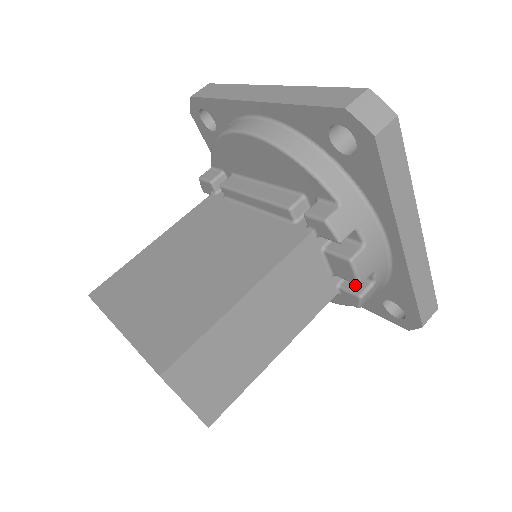
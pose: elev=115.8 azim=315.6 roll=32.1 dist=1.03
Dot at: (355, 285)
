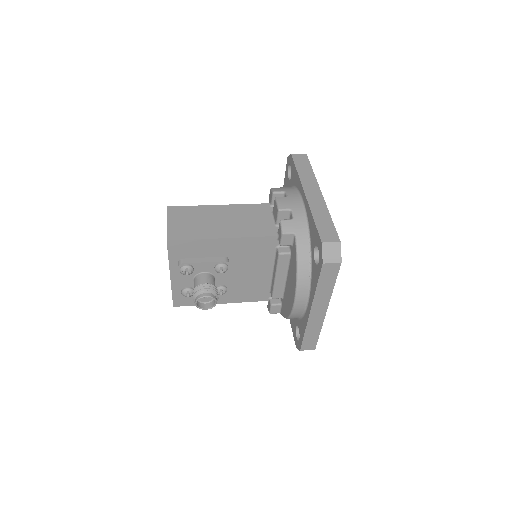
Dot at: occluded
